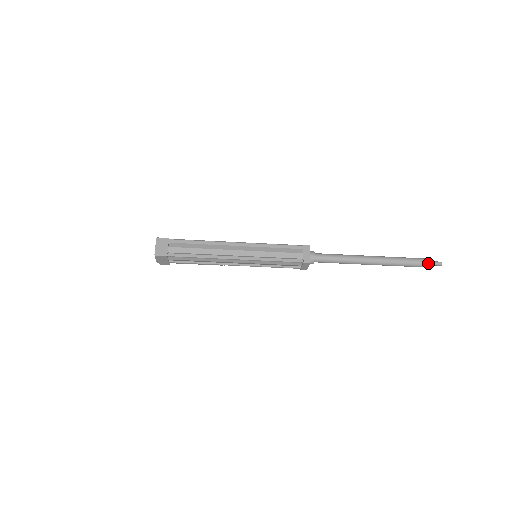
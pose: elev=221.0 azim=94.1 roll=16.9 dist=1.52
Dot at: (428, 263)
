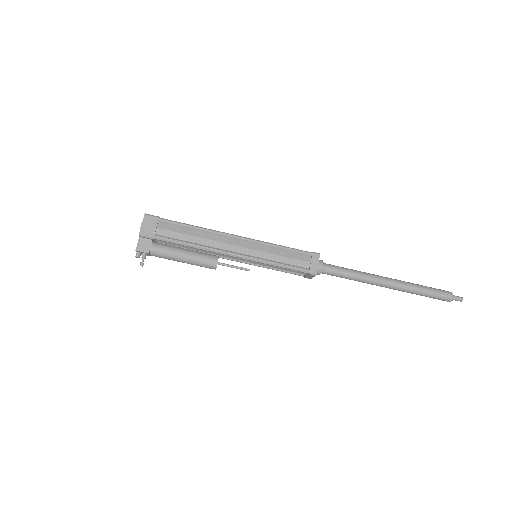
Dot at: (447, 291)
